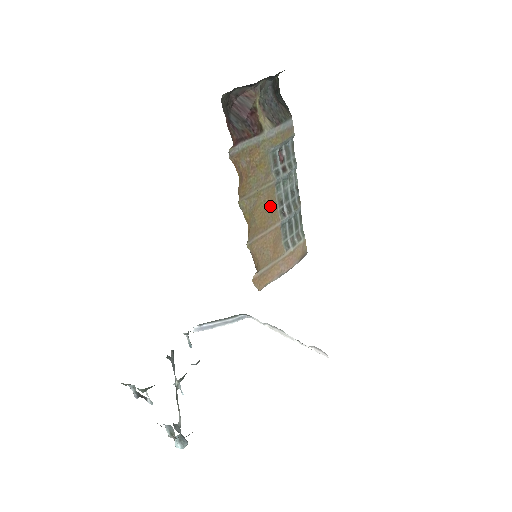
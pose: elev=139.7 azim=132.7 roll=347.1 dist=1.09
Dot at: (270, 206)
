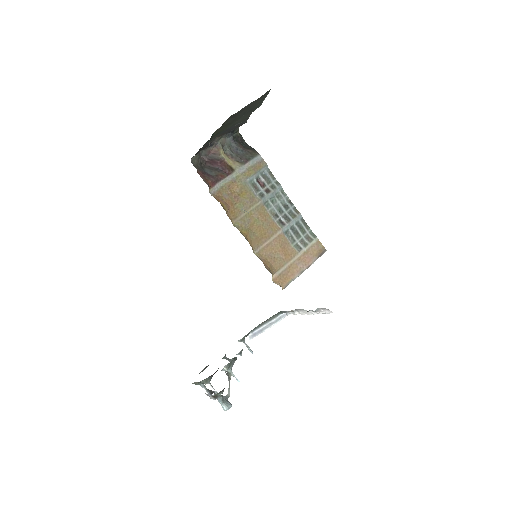
Dot at: (265, 220)
